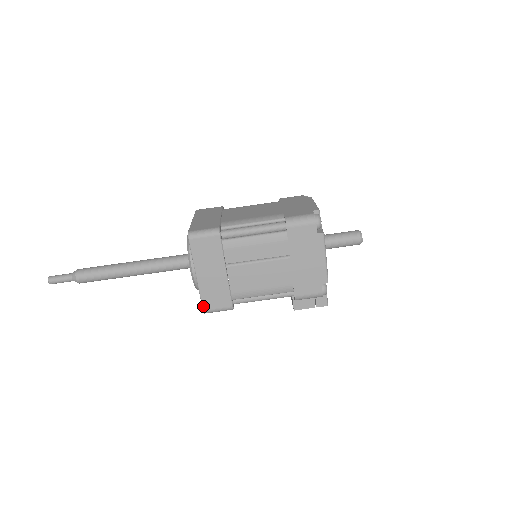
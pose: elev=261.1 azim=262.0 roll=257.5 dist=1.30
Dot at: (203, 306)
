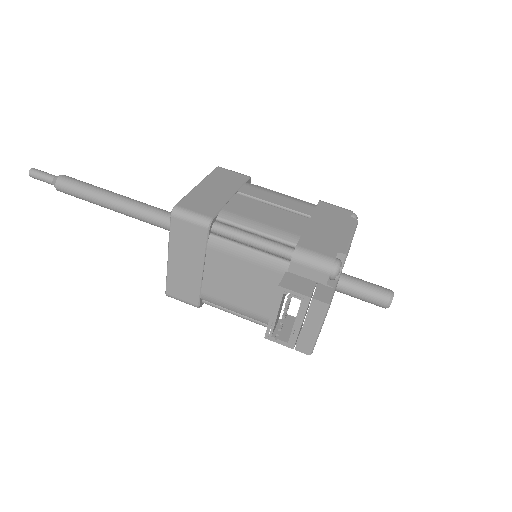
Dot at: (179, 202)
